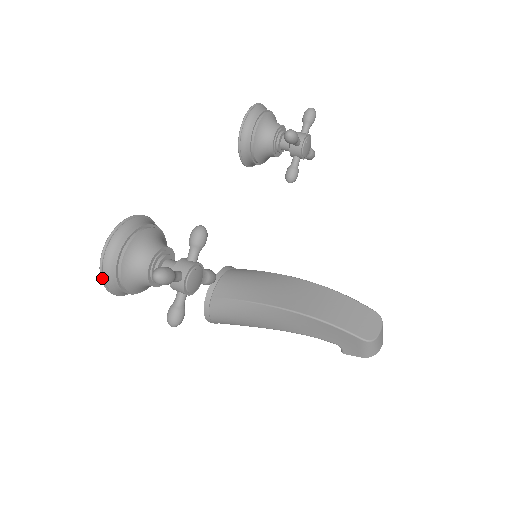
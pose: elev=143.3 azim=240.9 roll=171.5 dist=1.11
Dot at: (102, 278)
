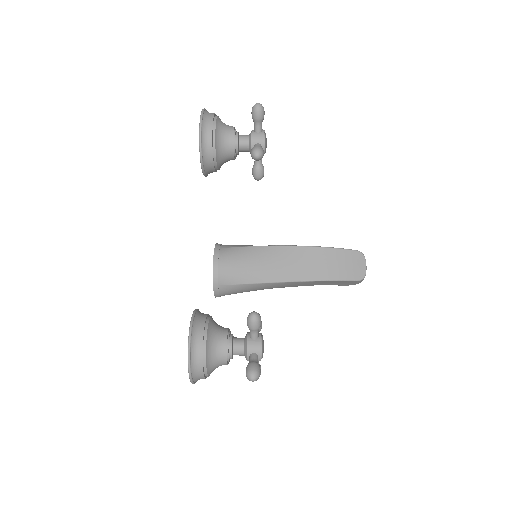
Dot at: (193, 383)
